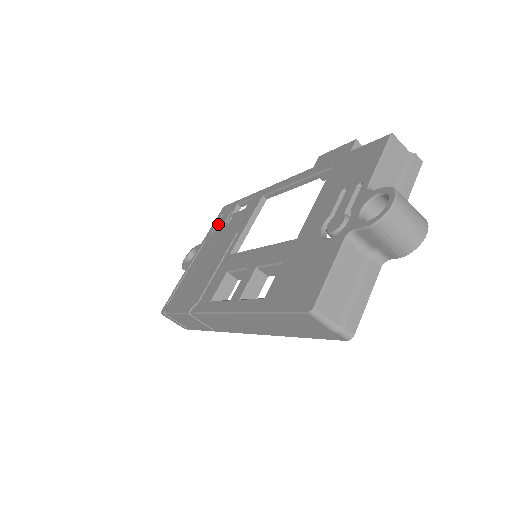
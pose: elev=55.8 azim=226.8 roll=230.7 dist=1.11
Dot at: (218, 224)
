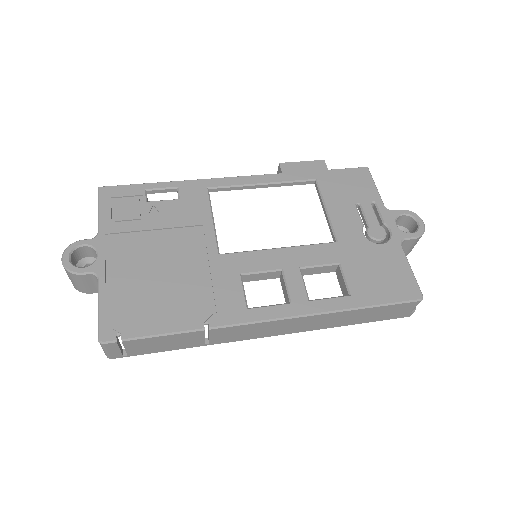
Dot at: (121, 212)
